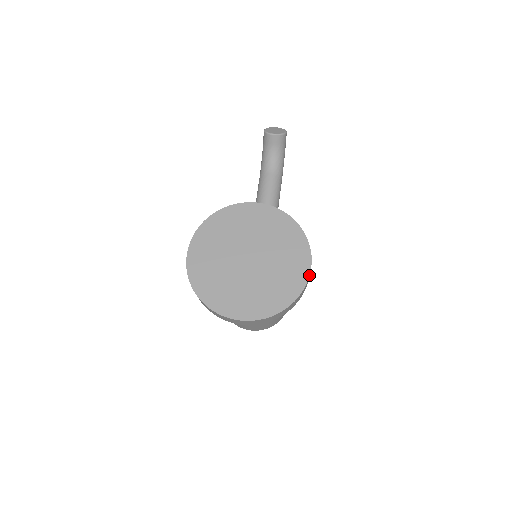
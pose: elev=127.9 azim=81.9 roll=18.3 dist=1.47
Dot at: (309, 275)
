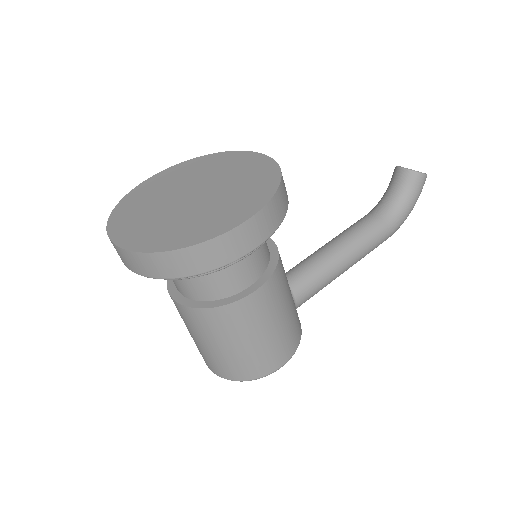
Dot at: (228, 230)
